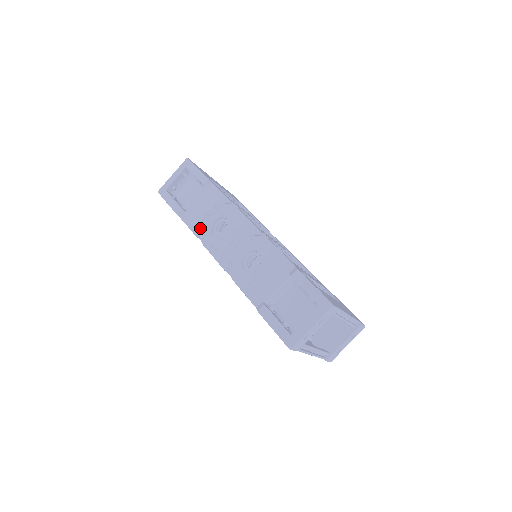
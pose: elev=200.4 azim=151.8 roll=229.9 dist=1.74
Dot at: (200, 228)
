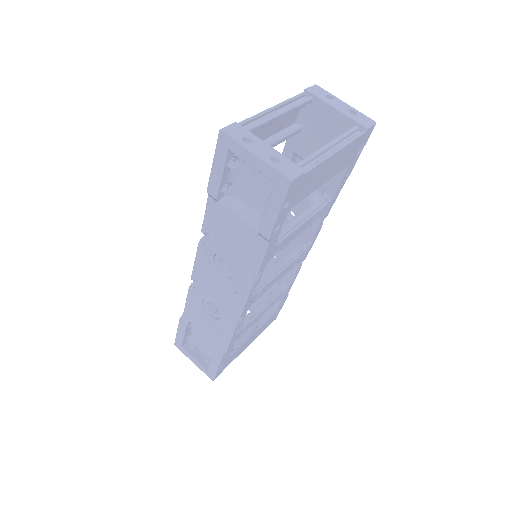
Dot at: (211, 235)
